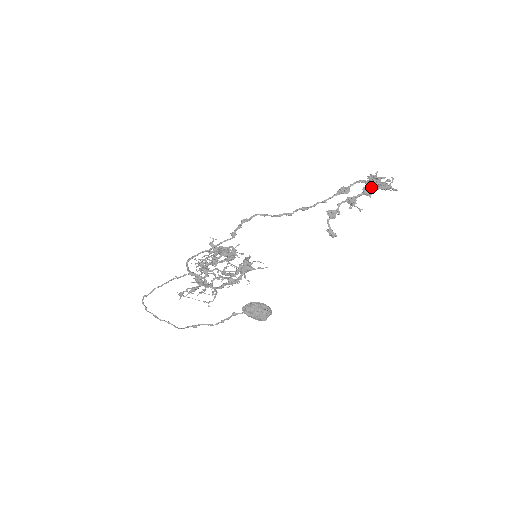
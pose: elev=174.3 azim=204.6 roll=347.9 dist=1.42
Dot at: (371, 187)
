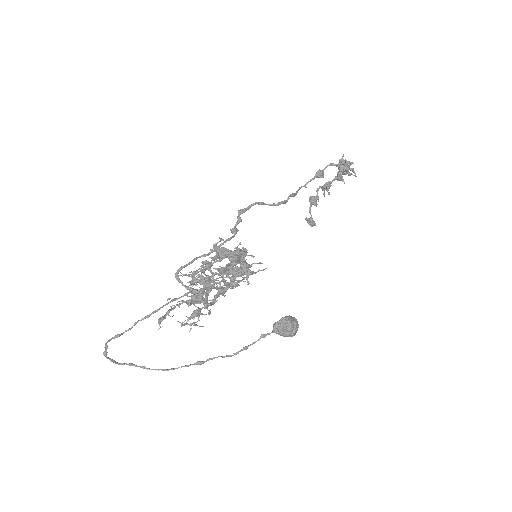
Dot at: (342, 172)
